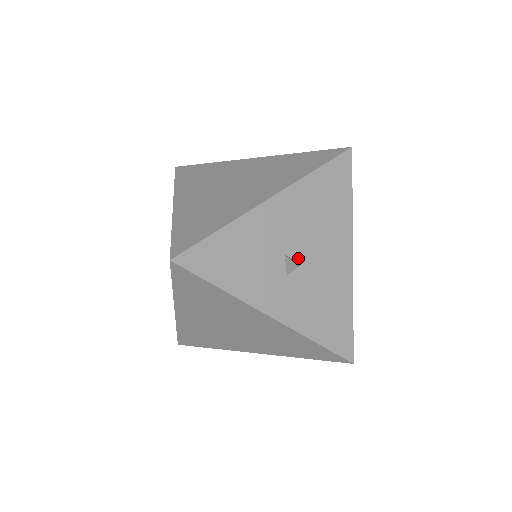
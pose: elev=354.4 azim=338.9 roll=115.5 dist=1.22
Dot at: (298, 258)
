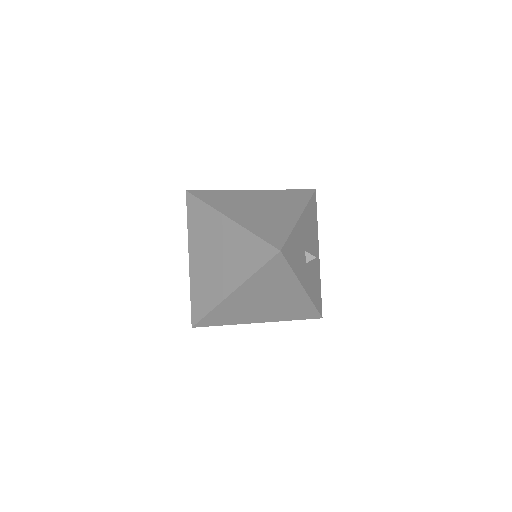
Dot at: occluded
